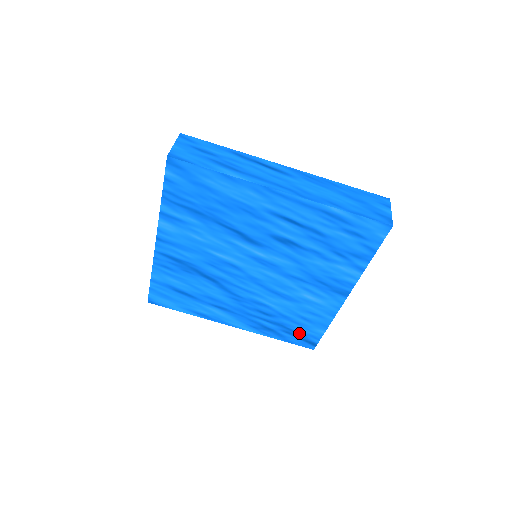
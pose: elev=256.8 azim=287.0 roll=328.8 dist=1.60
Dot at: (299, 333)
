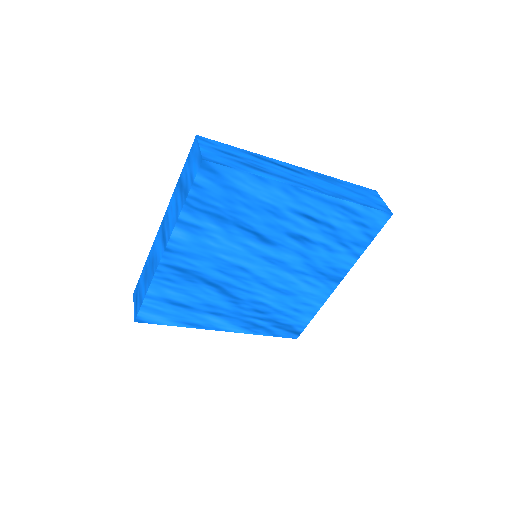
Dot at: (288, 325)
